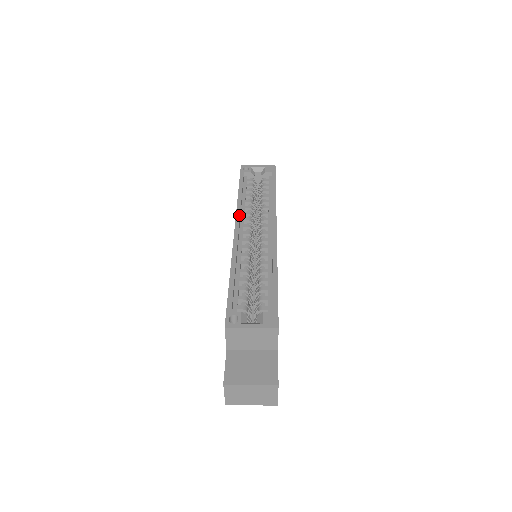
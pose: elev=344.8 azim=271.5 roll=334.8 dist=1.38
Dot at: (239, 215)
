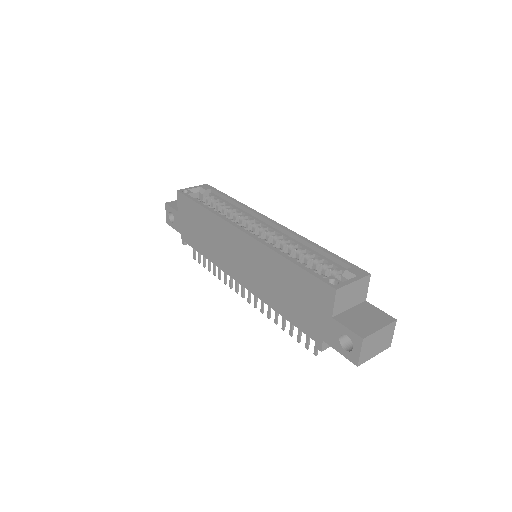
Dot at: (230, 221)
